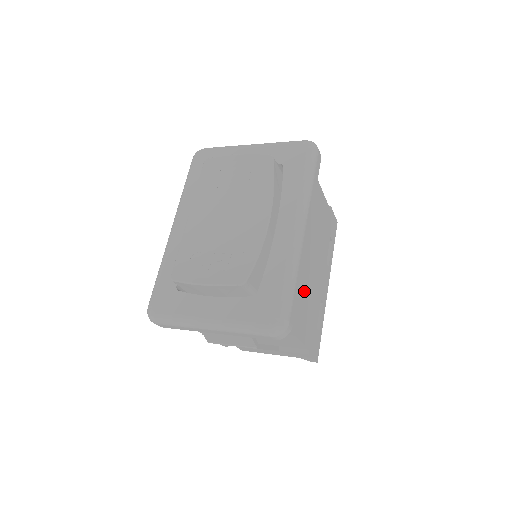
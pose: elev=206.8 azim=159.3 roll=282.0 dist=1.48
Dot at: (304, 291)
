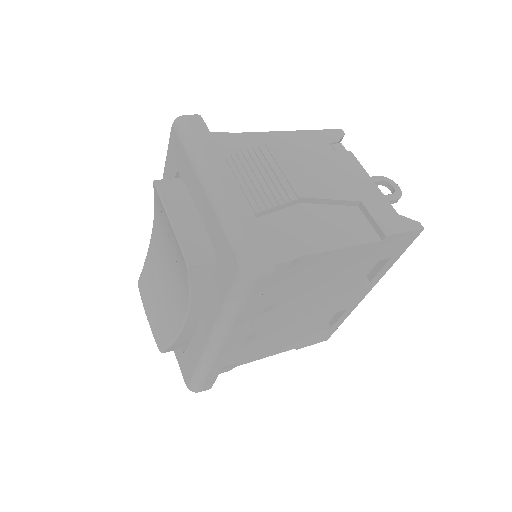
Dot at: (271, 337)
